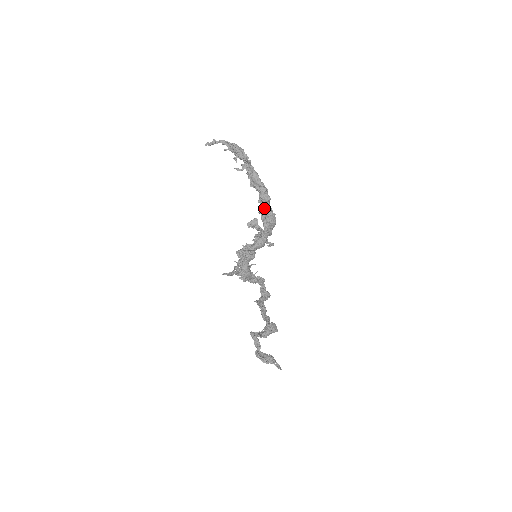
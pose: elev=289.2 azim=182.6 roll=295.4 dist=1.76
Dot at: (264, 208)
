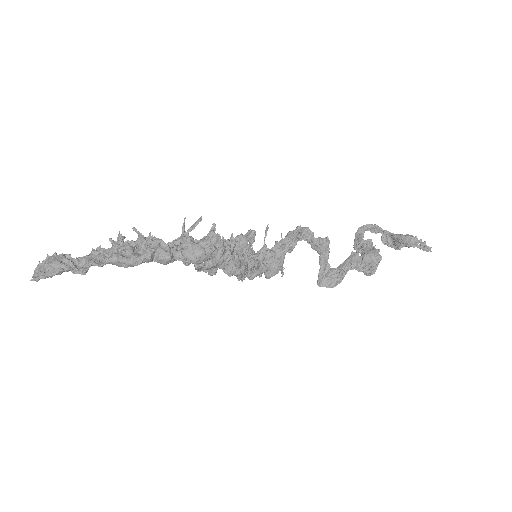
Dot at: occluded
